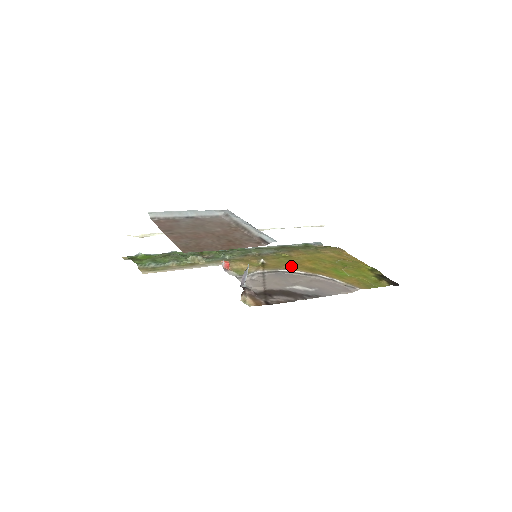
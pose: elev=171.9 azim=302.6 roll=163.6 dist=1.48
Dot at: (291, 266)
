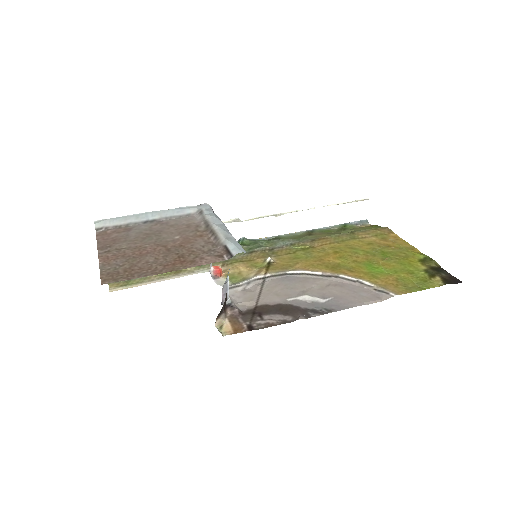
Dot at: (306, 264)
